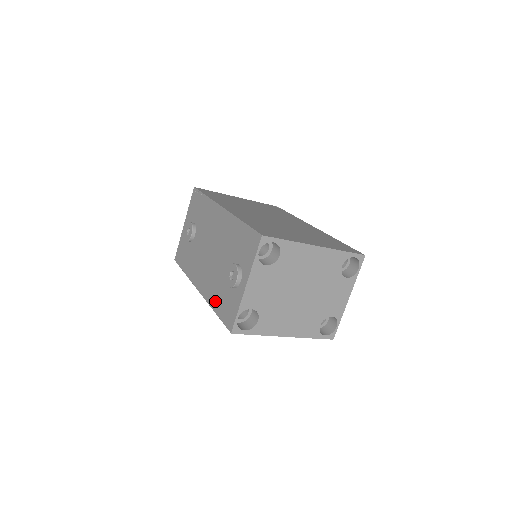
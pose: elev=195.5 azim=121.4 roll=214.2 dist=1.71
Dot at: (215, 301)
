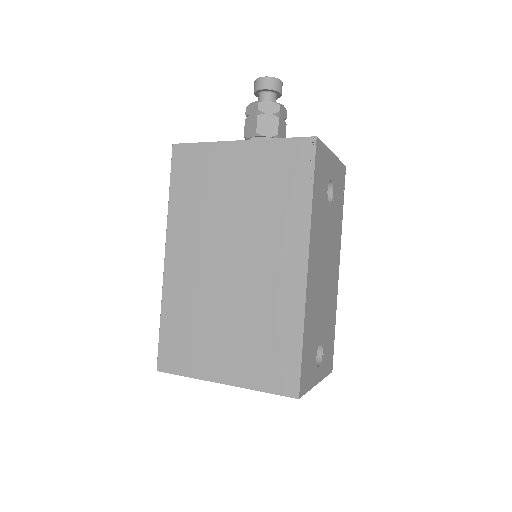
Dot at: occluded
